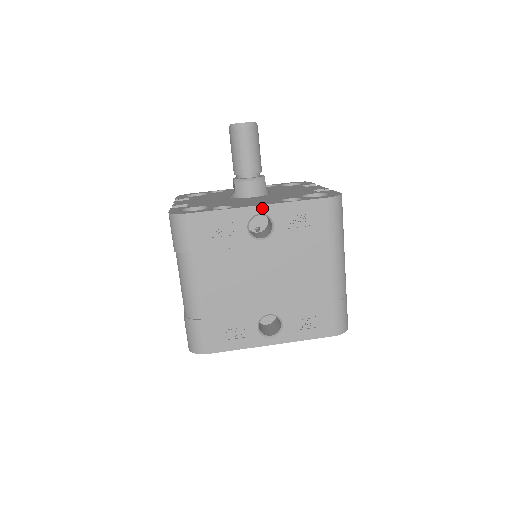
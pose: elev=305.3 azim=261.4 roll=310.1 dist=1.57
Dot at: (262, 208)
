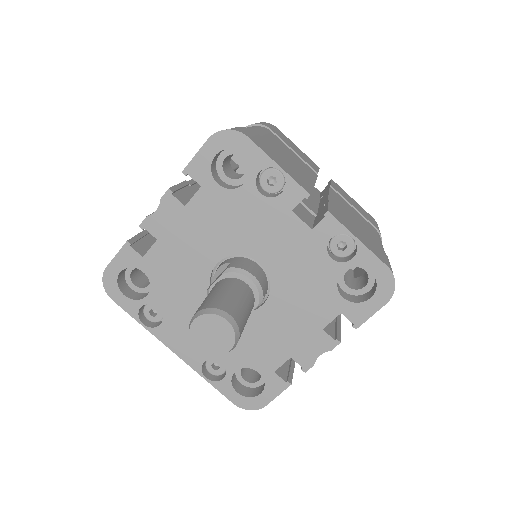
Dot at: (178, 353)
